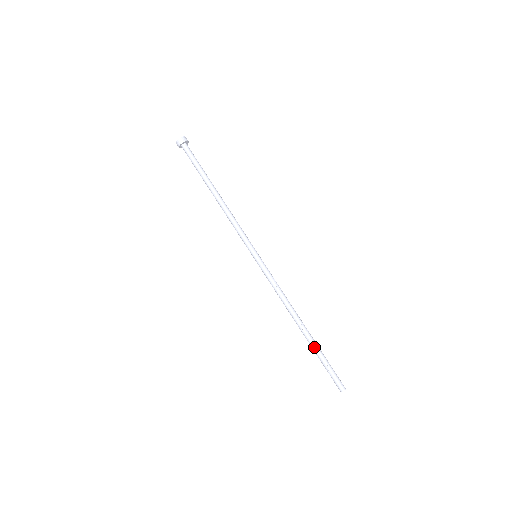
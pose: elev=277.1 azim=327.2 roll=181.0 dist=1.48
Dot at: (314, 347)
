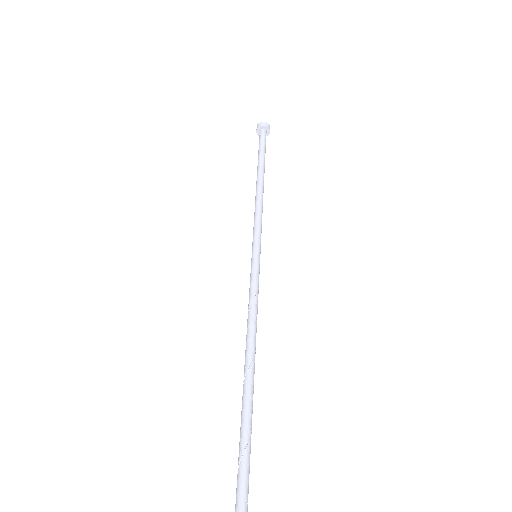
Dot at: (244, 409)
